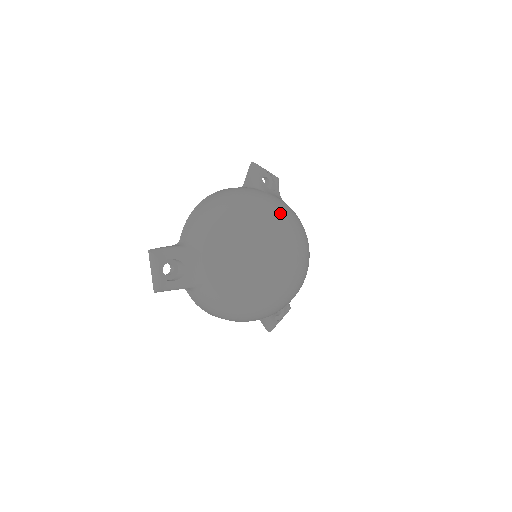
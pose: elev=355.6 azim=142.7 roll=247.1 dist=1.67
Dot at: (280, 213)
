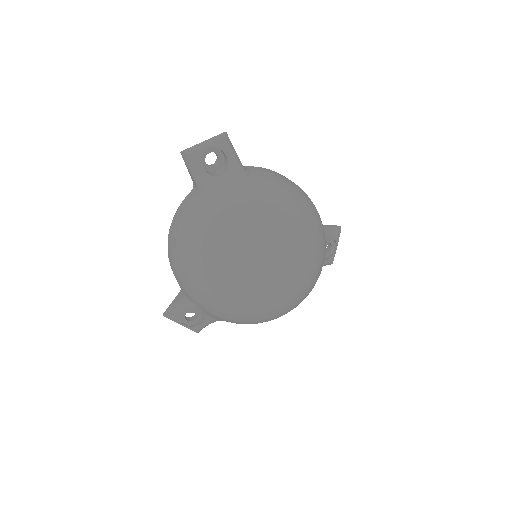
Dot at: (238, 235)
